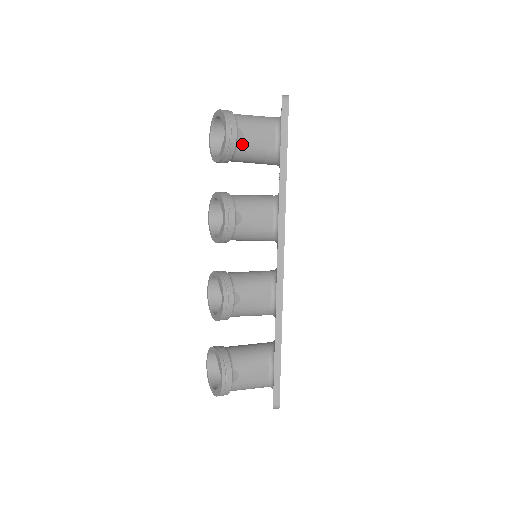
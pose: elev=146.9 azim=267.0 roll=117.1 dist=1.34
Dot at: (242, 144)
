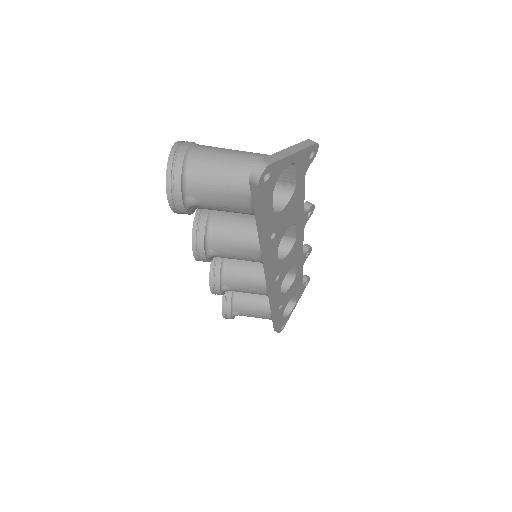
Dot at: (202, 207)
